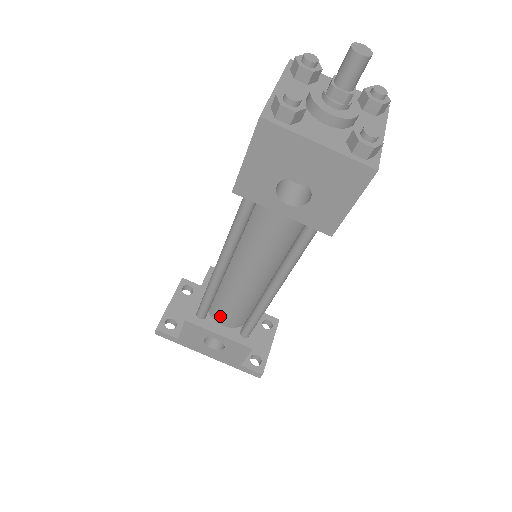
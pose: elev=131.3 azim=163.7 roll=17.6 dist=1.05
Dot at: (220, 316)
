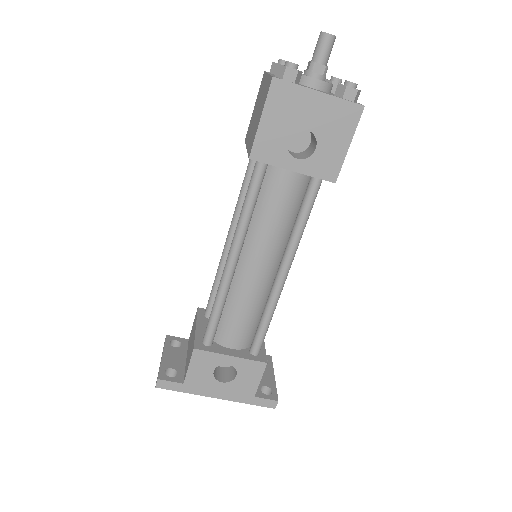
Dot at: (228, 336)
